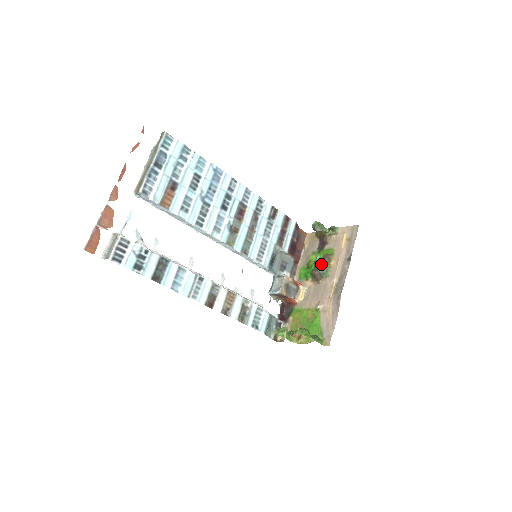
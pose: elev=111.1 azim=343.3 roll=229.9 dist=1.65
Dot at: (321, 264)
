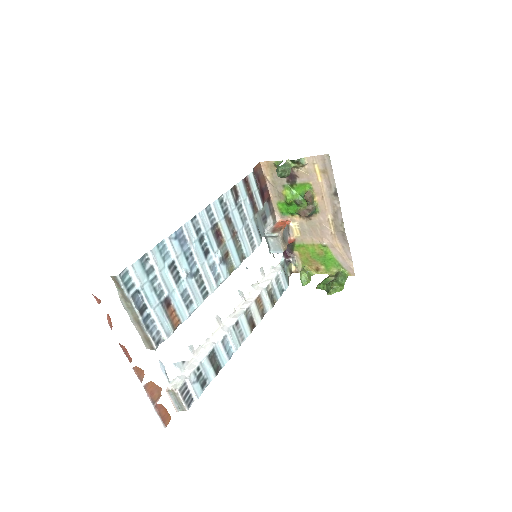
Dot at: (303, 201)
